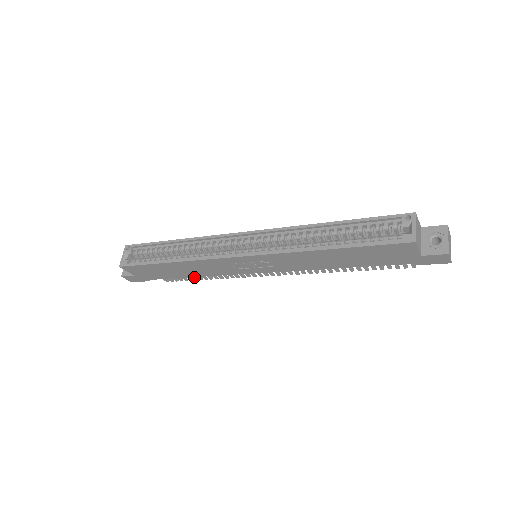
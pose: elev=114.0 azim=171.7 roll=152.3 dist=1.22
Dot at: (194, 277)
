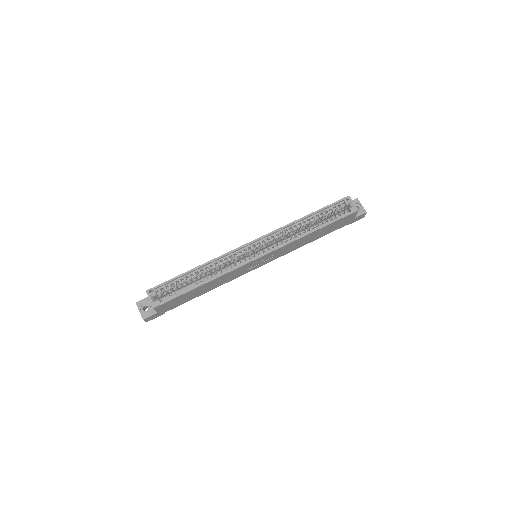
Dot at: occluded
